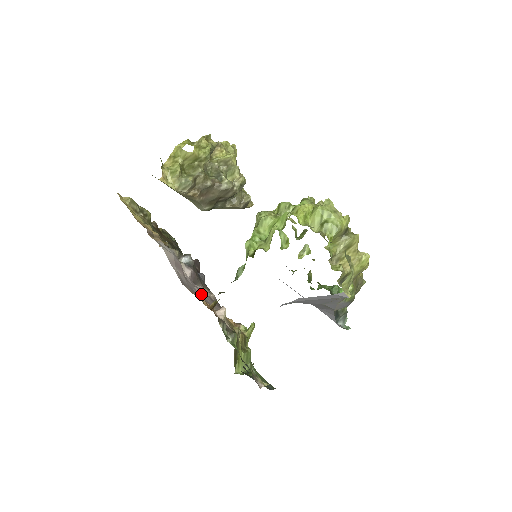
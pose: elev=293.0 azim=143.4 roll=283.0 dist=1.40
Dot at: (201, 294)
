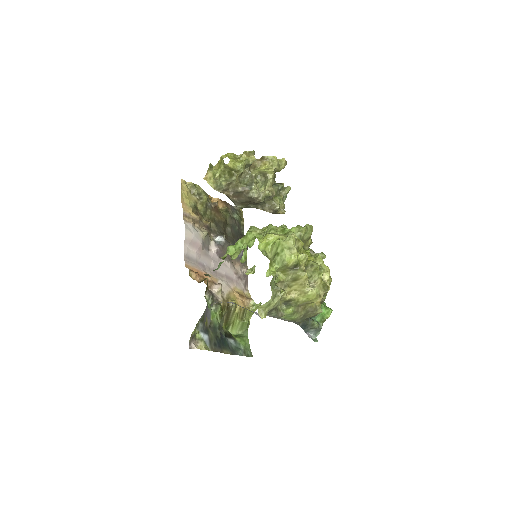
Dot at: occluded
